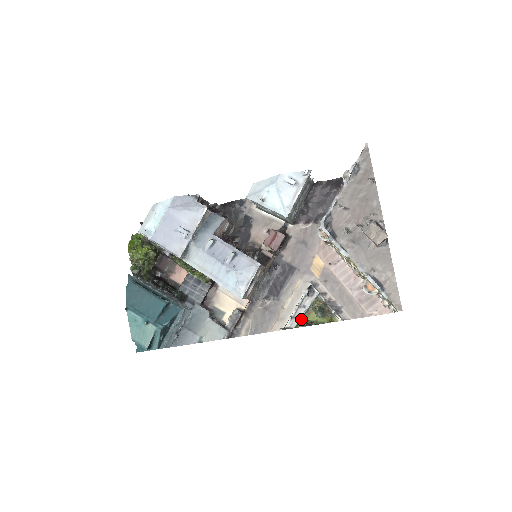
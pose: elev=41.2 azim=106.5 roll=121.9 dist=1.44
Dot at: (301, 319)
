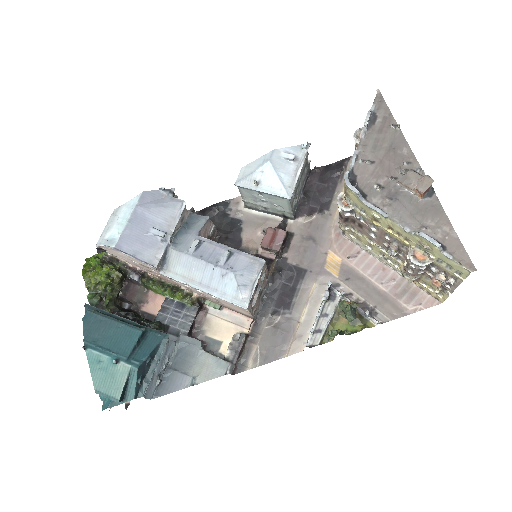
Dot at: (325, 332)
